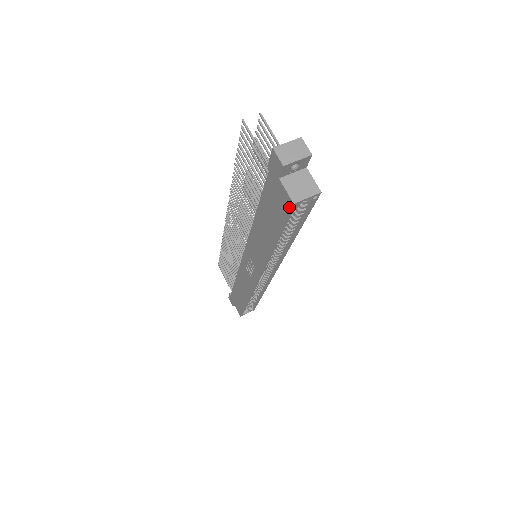
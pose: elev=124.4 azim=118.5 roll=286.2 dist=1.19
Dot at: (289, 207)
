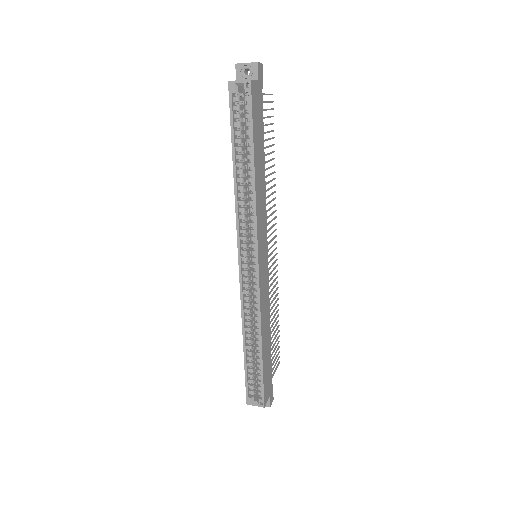
Dot at: (229, 92)
